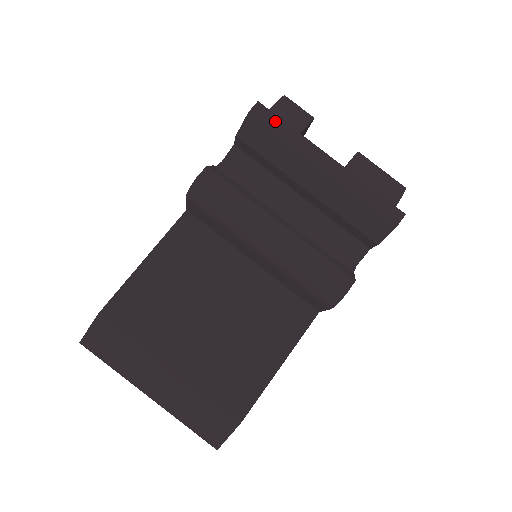
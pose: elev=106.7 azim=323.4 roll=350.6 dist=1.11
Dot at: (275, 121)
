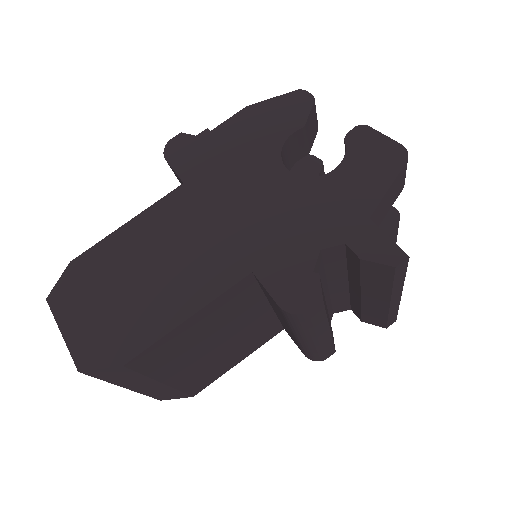
Dot at: (402, 273)
